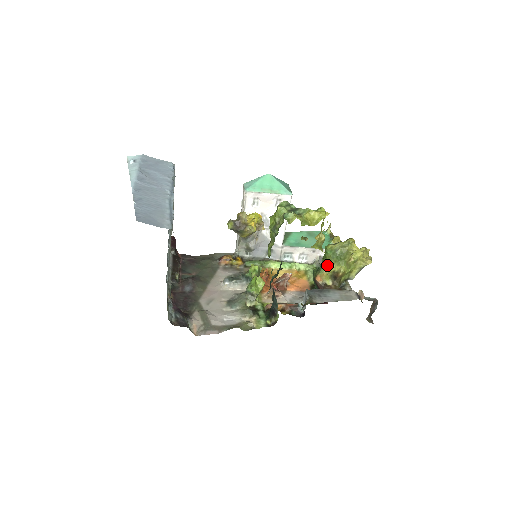
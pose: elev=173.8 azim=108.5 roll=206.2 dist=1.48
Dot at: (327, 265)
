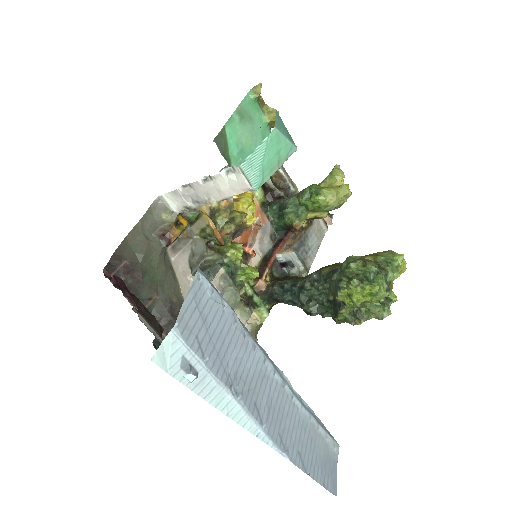
Dot at: (310, 211)
